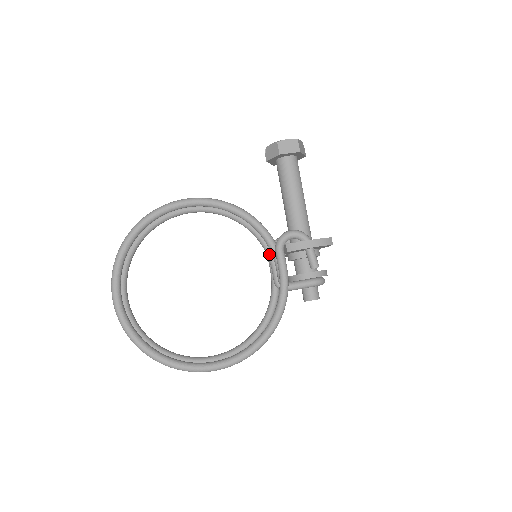
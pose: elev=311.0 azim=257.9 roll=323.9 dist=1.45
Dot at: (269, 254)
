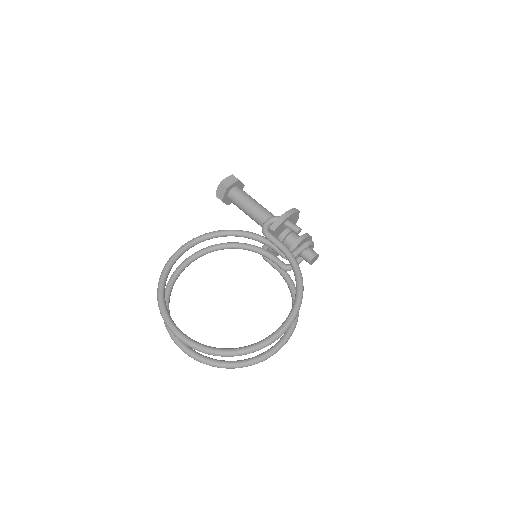
Dot at: (264, 253)
